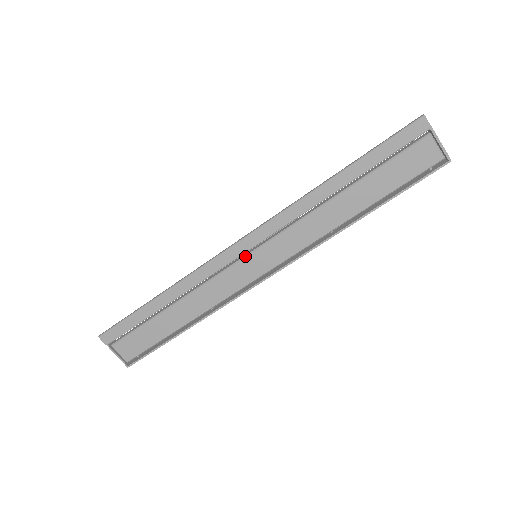
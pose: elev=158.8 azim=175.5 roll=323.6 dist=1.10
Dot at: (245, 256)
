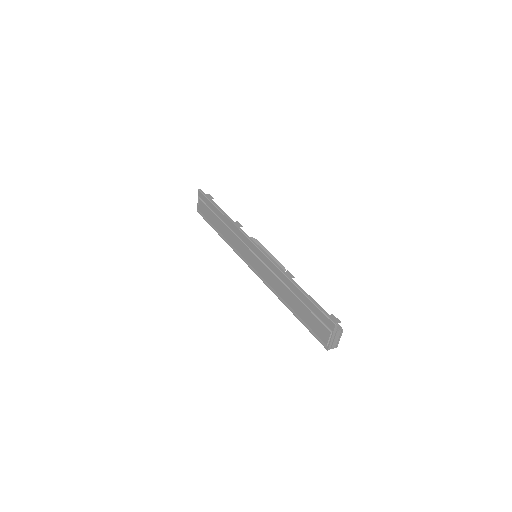
Dot at: (251, 250)
